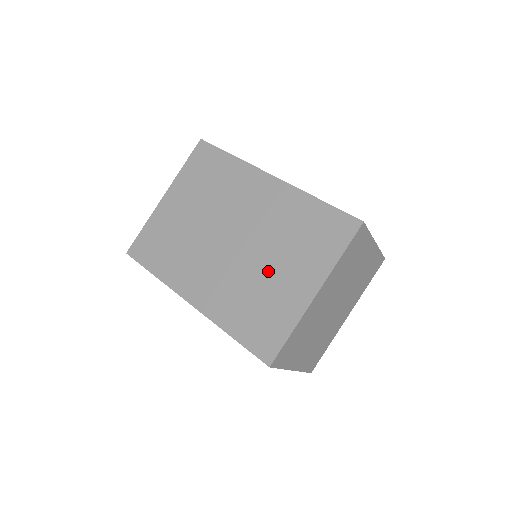
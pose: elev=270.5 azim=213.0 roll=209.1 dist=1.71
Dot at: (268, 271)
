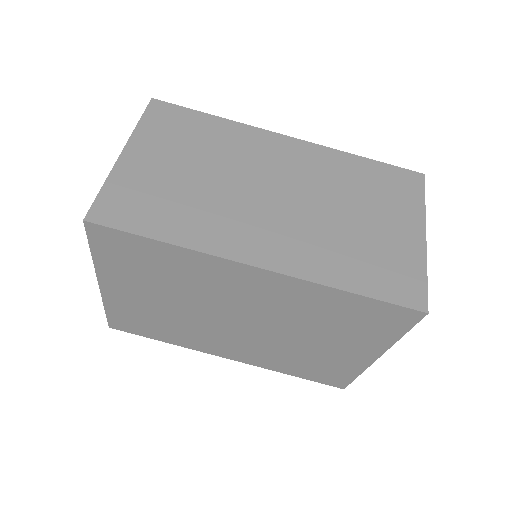
Dot at: (308, 344)
